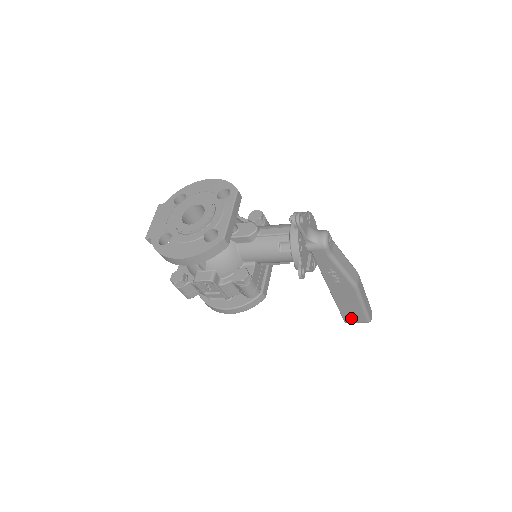
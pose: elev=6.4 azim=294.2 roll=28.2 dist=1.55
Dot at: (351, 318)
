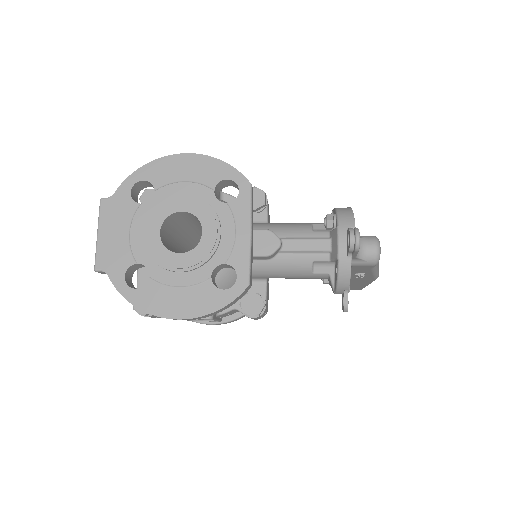
Dot at: occluded
